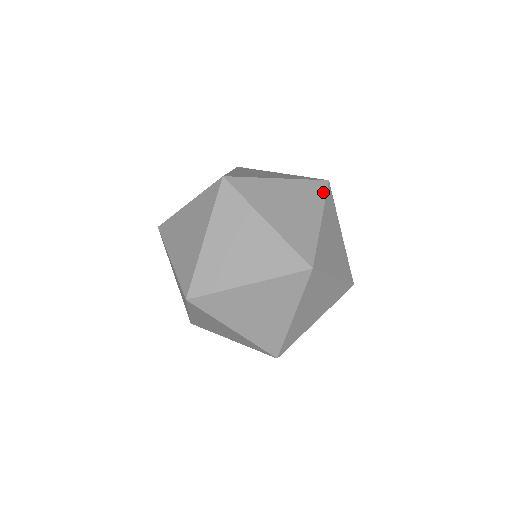
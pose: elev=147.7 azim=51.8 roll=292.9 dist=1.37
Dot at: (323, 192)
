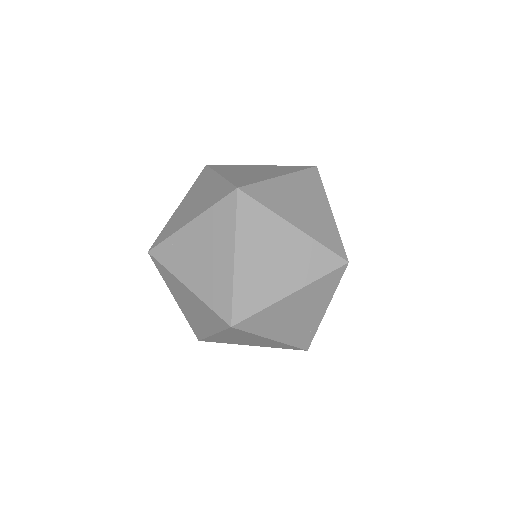
Dot at: (302, 169)
